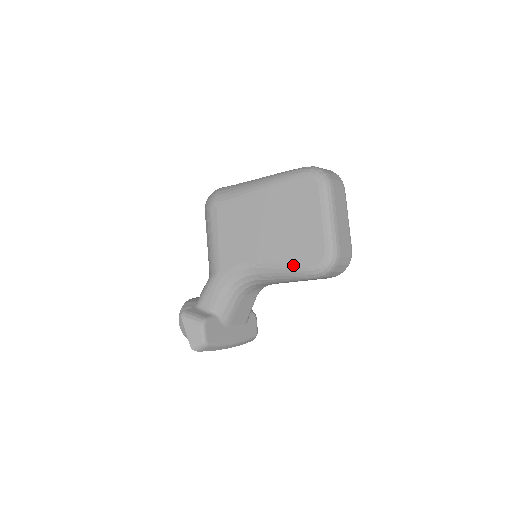
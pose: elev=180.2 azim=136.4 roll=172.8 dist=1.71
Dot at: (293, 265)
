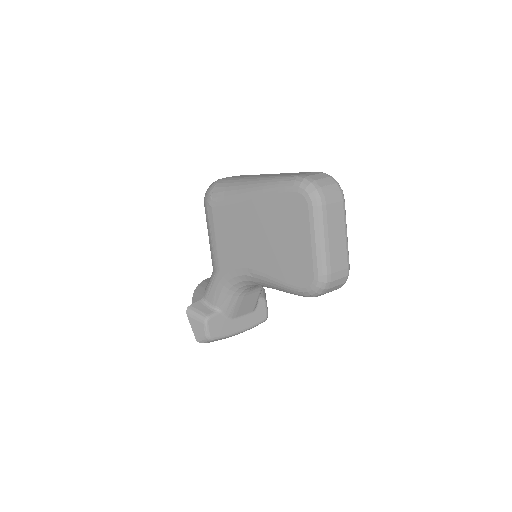
Dot at: (284, 283)
